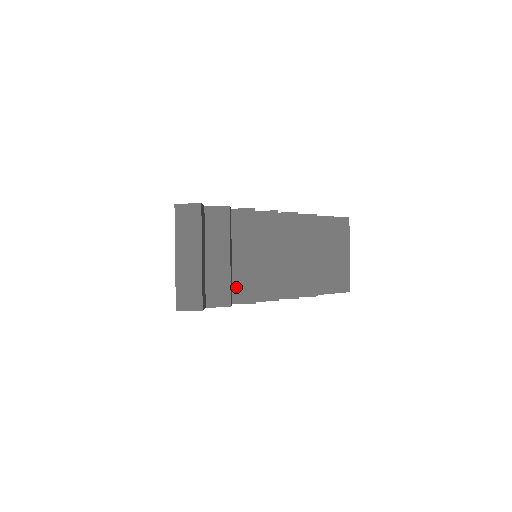
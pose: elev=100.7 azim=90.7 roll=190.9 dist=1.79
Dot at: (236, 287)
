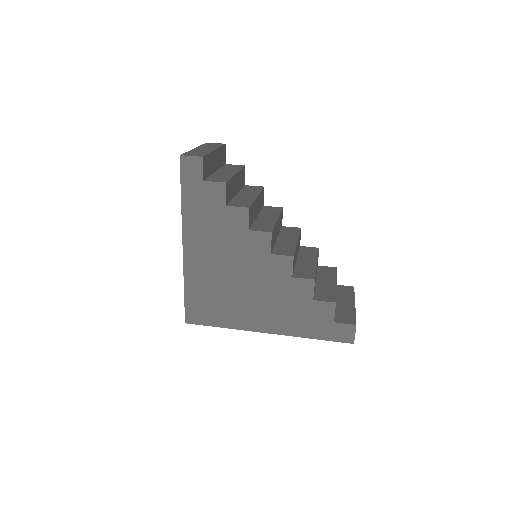
Dot at: (234, 202)
